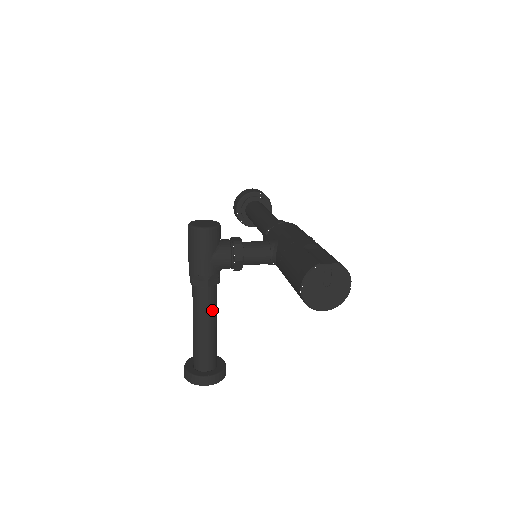
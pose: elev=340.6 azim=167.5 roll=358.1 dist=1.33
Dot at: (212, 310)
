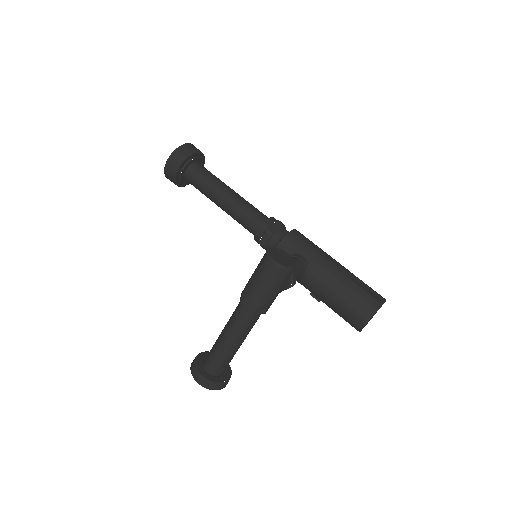
Dot at: (252, 327)
